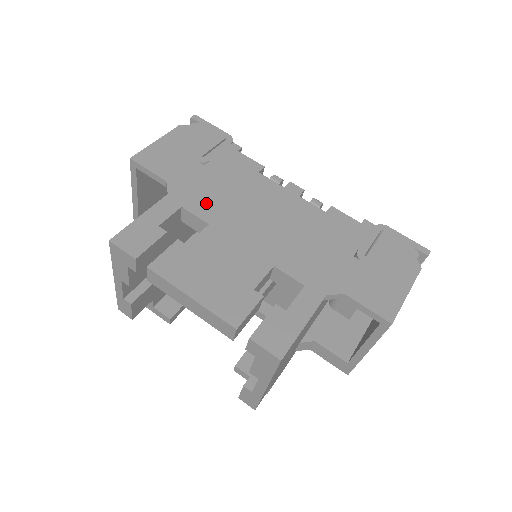
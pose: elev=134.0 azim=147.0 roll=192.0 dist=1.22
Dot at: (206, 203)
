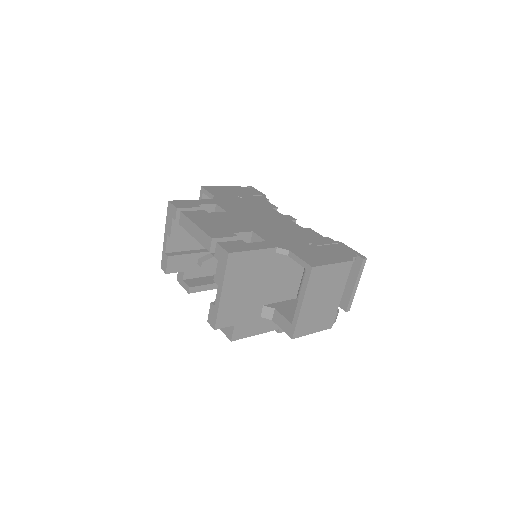
Dot at: (231, 207)
